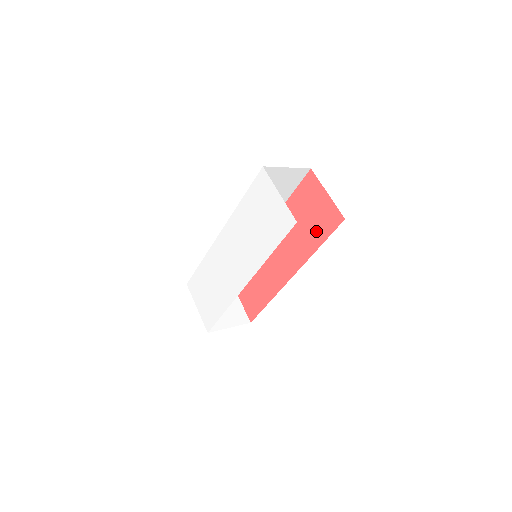
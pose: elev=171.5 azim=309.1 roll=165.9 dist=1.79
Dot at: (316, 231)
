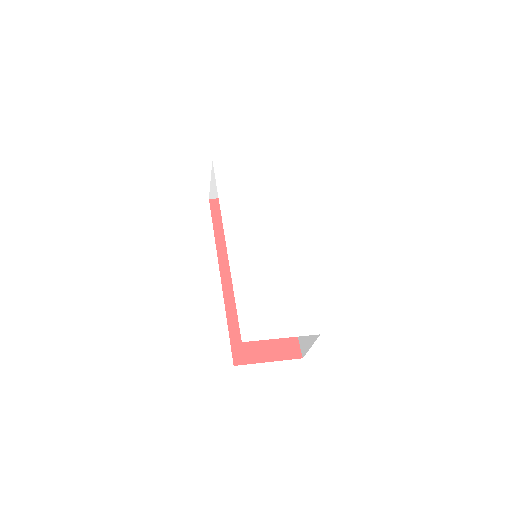
Dot at: occluded
